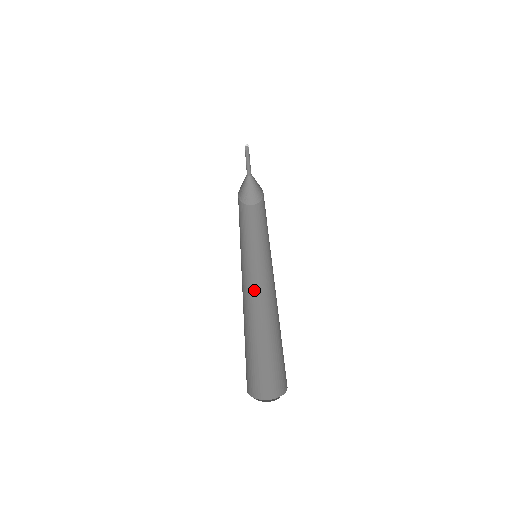
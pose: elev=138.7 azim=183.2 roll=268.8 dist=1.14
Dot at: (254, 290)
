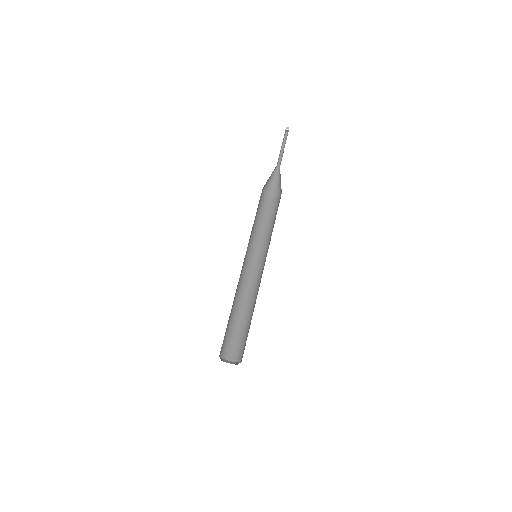
Dot at: (244, 278)
